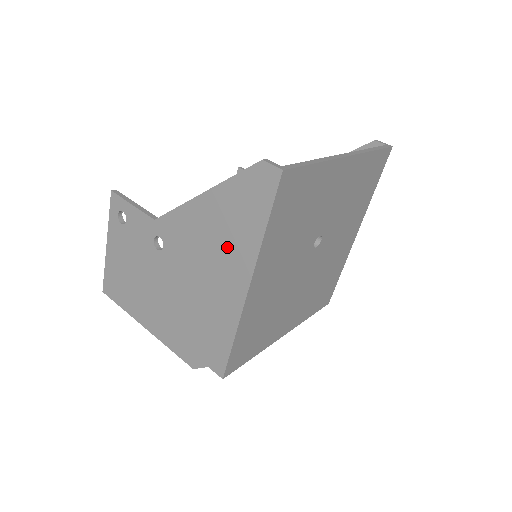
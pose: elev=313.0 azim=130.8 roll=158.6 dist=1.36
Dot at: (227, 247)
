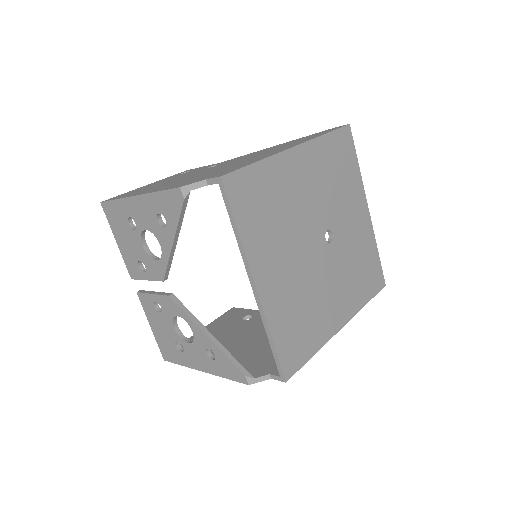
Dot at: occluded
